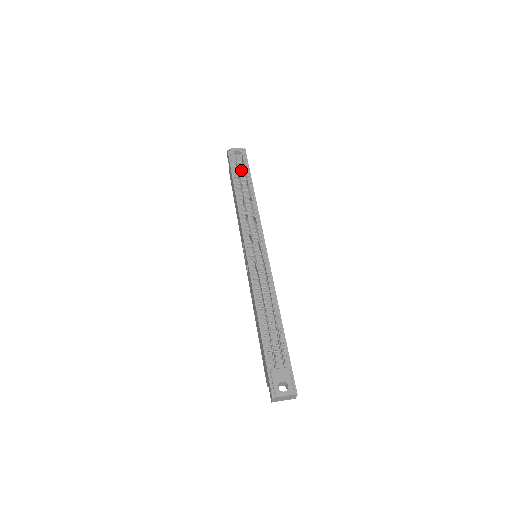
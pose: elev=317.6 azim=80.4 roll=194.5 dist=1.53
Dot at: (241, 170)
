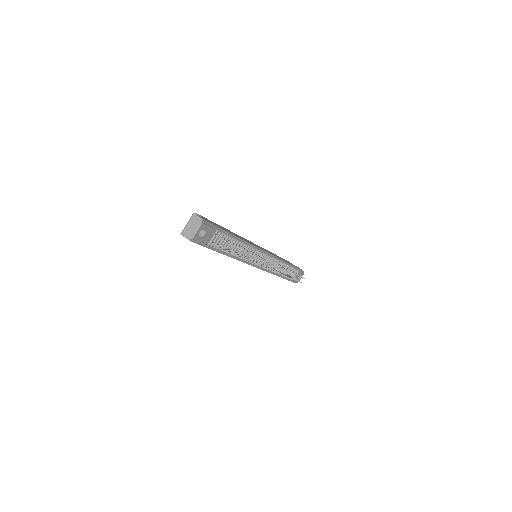
Dot at: (216, 239)
